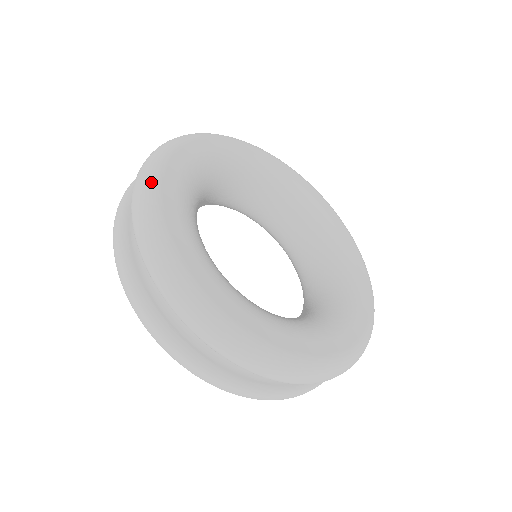
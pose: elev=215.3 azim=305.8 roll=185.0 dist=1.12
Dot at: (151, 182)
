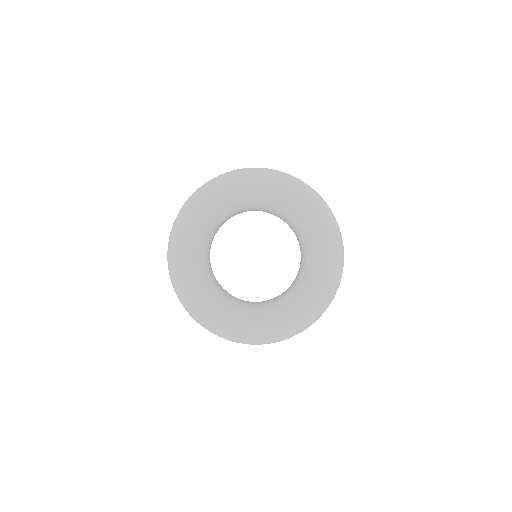
Dot at: (172, 248)
